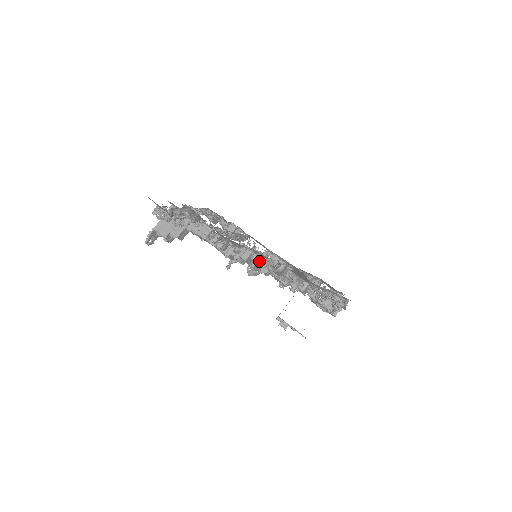
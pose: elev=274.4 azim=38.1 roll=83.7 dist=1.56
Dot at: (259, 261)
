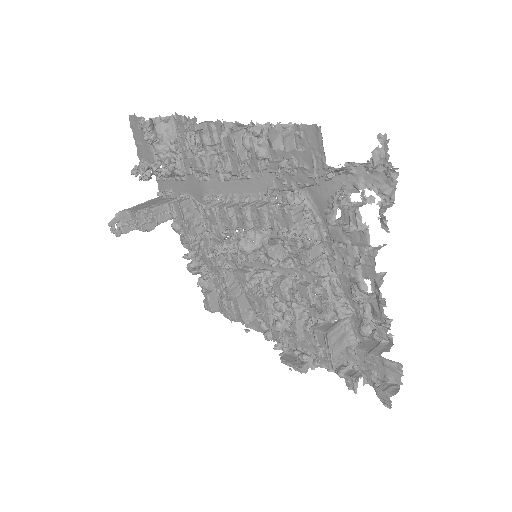
Dot at: (252, 129)
